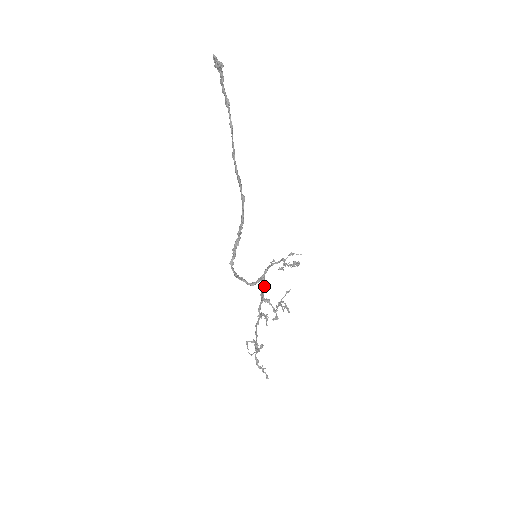
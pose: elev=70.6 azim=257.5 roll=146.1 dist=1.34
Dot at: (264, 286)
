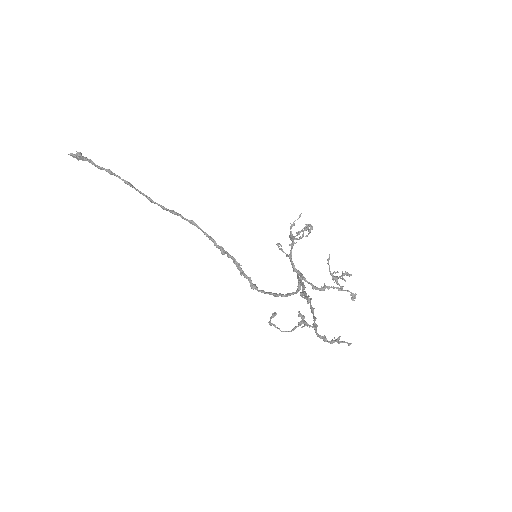
Dot at: (300, 276)
